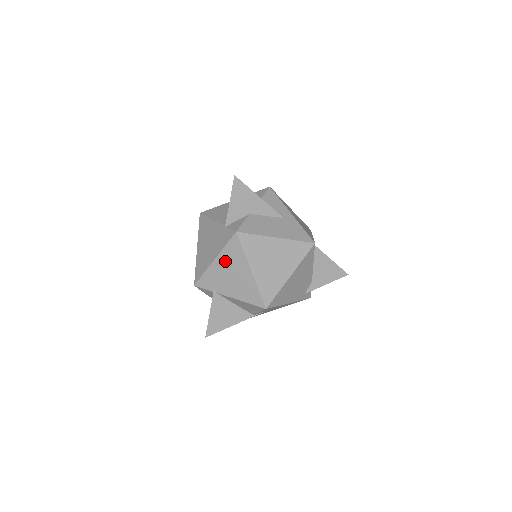
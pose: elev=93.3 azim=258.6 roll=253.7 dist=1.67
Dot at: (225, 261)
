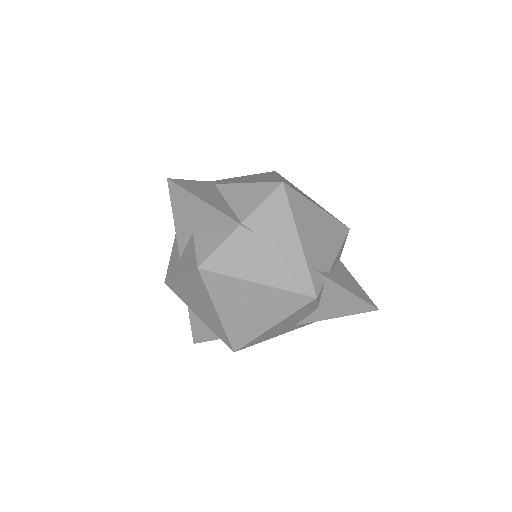
Dot at: occluded
